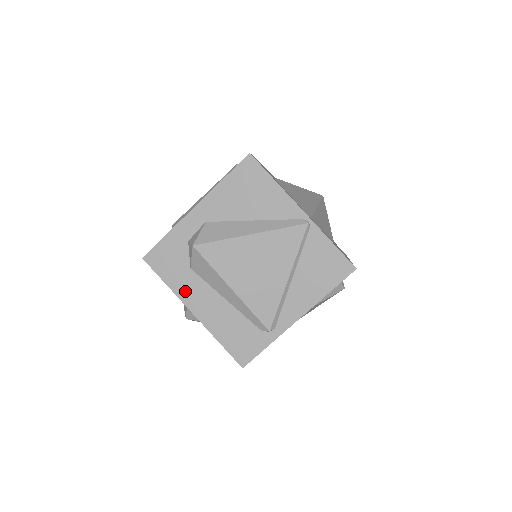
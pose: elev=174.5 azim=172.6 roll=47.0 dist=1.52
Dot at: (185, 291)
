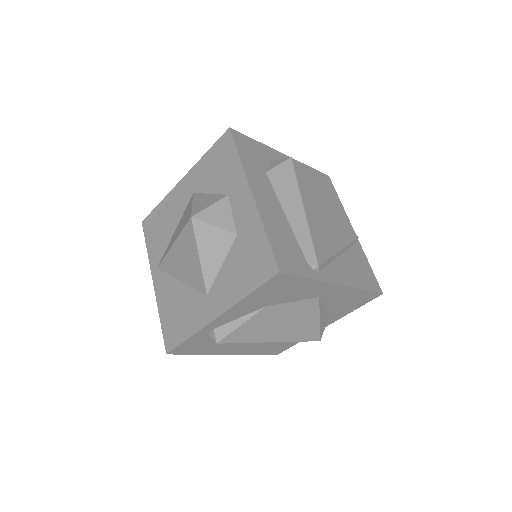
Dot at: (254, 176)
